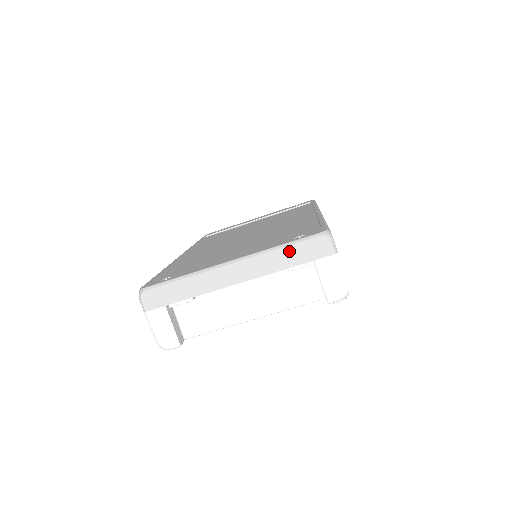
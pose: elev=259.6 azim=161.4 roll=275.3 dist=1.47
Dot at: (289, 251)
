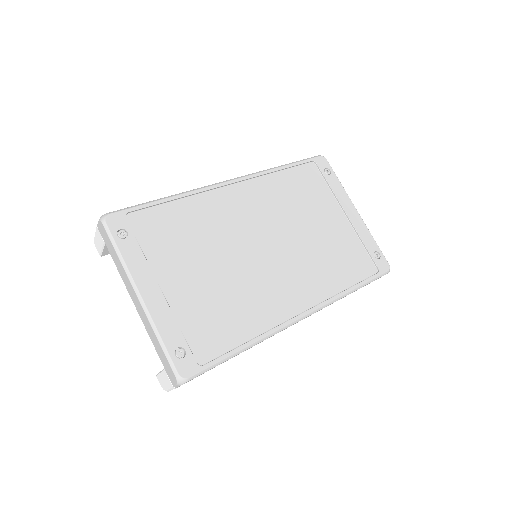
Dot at: (160, 349)
